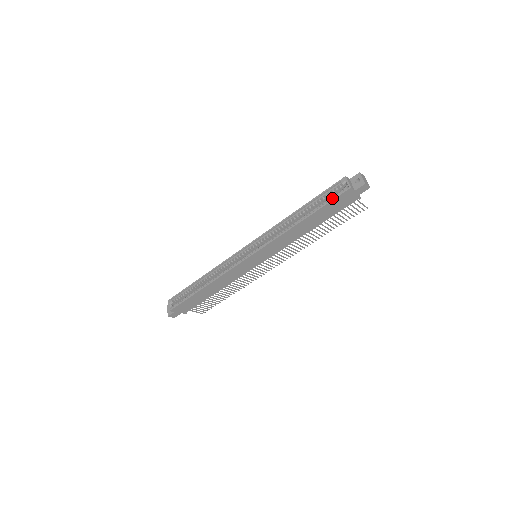
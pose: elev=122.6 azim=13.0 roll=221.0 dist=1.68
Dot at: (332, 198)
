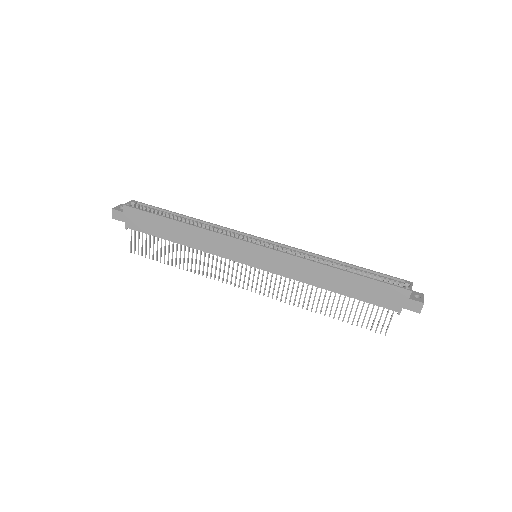
Dot at: (385, 282)
